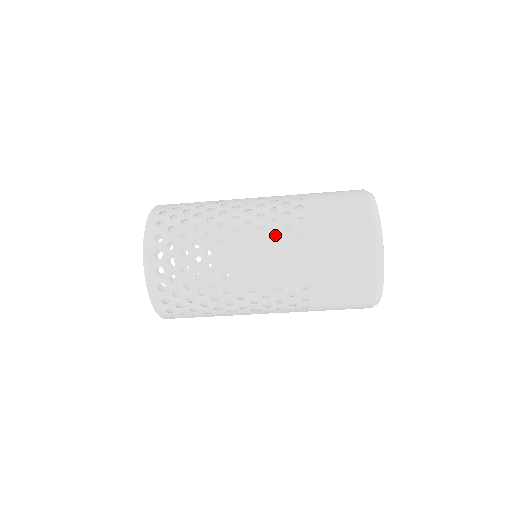
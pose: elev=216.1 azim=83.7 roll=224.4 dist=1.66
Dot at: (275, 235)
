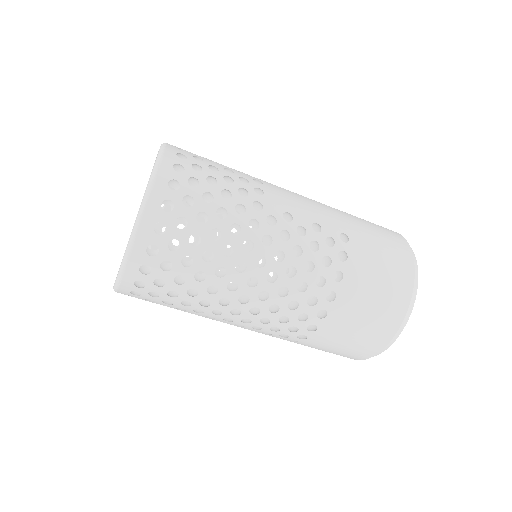
Dot at: occluded
